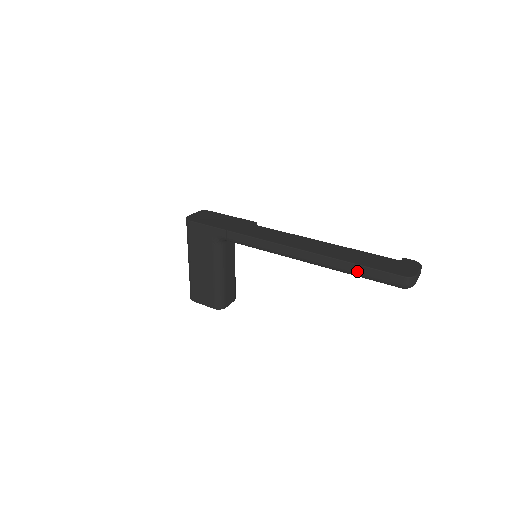
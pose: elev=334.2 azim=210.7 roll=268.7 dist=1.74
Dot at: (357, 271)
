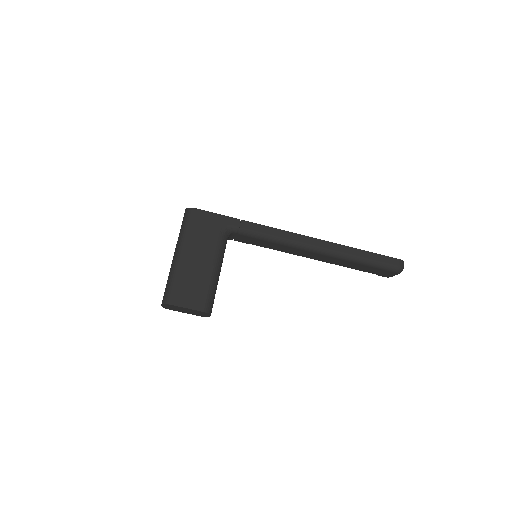
Dot at: (365, 256)
